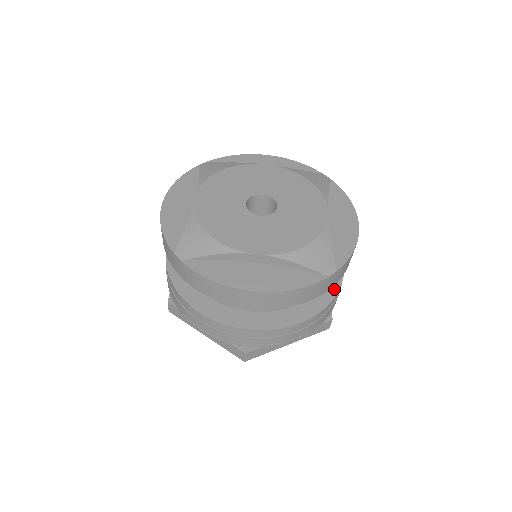
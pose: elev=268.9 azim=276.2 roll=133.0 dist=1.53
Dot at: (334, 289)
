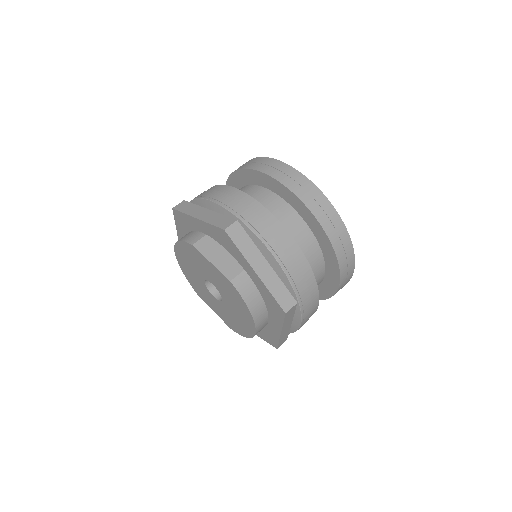
Dot at: occluded
